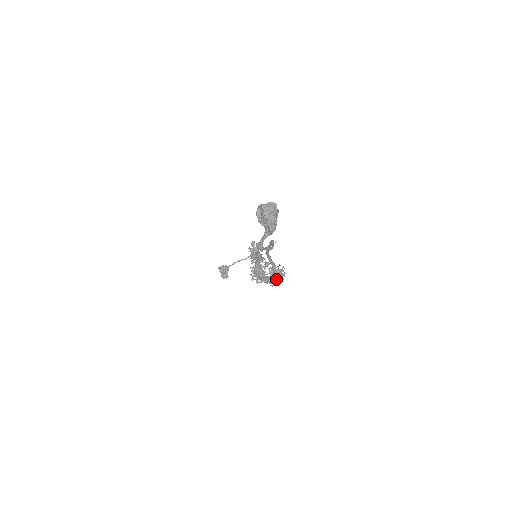
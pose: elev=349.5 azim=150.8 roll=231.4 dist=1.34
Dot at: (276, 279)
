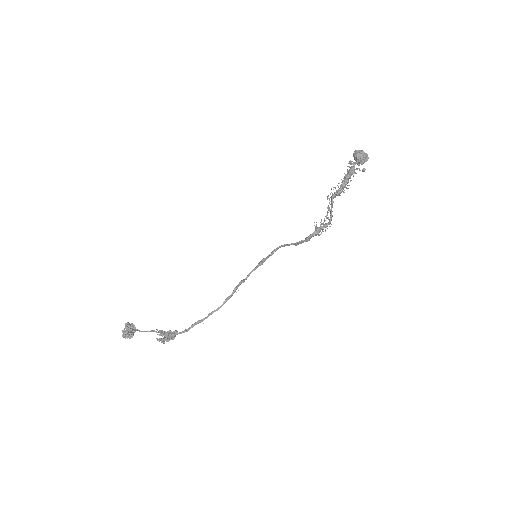
Dot at: (331, 217)
